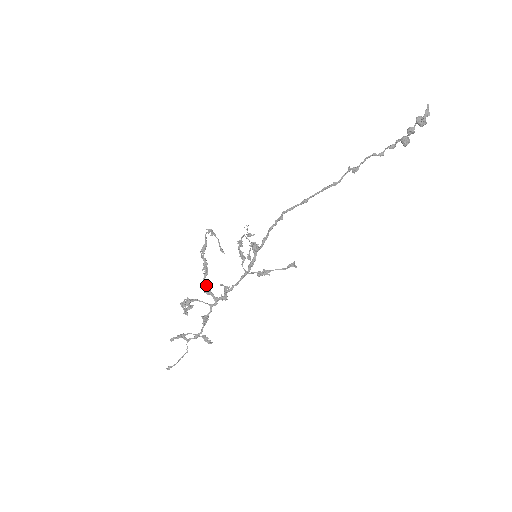
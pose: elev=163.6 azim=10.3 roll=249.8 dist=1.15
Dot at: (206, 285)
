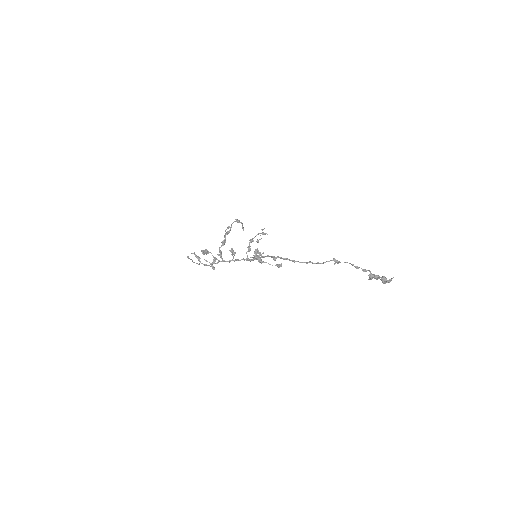
Dot at: (220, 251)
